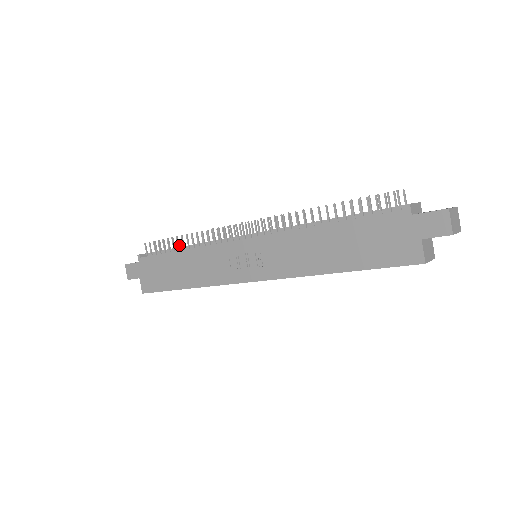
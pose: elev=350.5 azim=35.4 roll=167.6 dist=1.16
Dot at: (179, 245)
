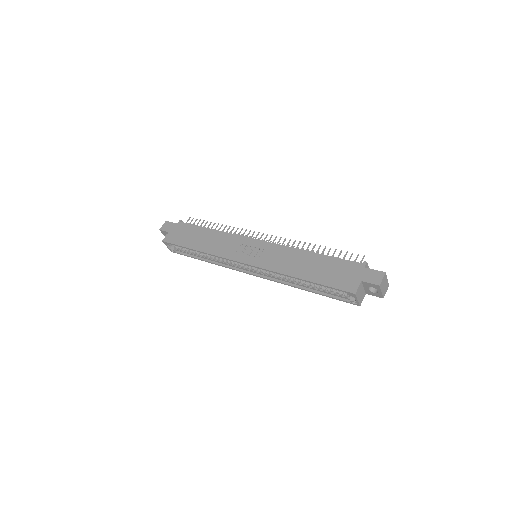
Dot at: occluded
